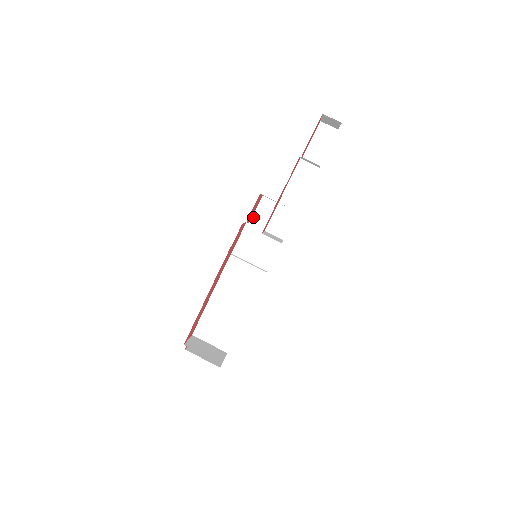
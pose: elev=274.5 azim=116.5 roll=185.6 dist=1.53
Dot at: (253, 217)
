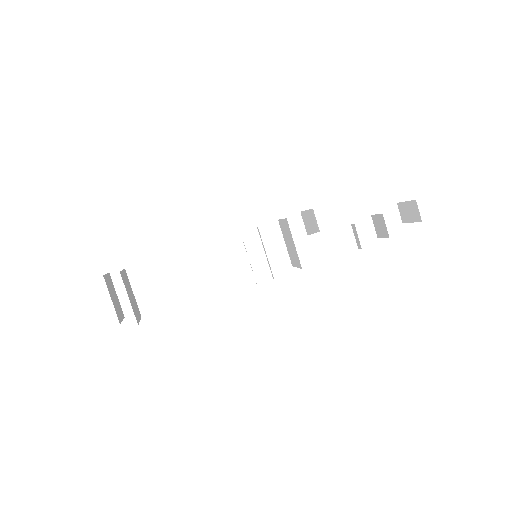
Dot at: occluded
